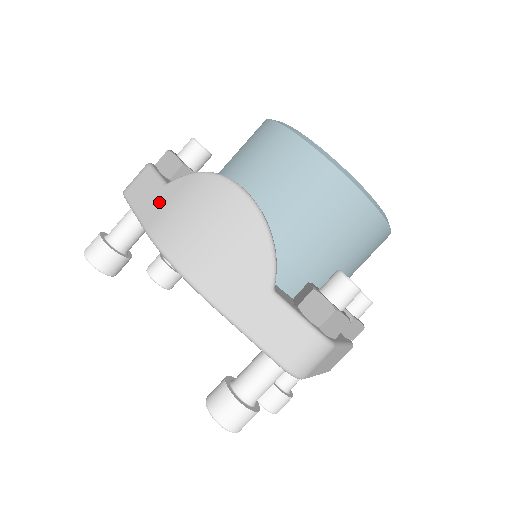
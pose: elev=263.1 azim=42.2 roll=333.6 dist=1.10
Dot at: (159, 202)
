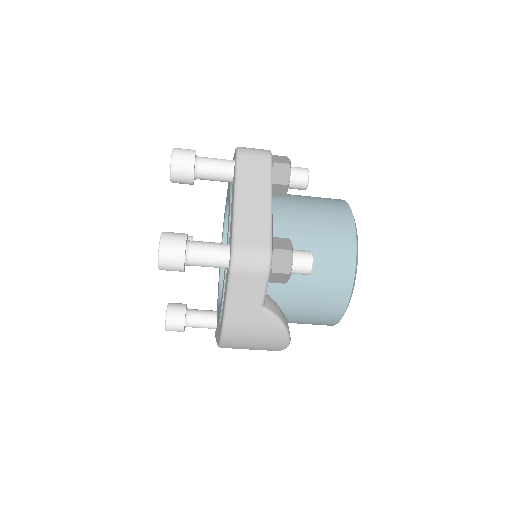
Dot at: (248, 317)
